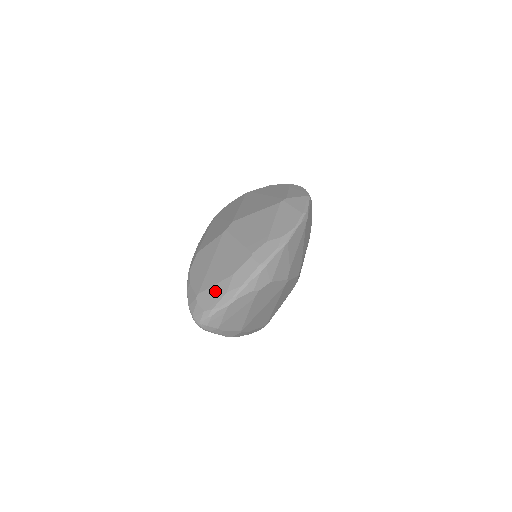
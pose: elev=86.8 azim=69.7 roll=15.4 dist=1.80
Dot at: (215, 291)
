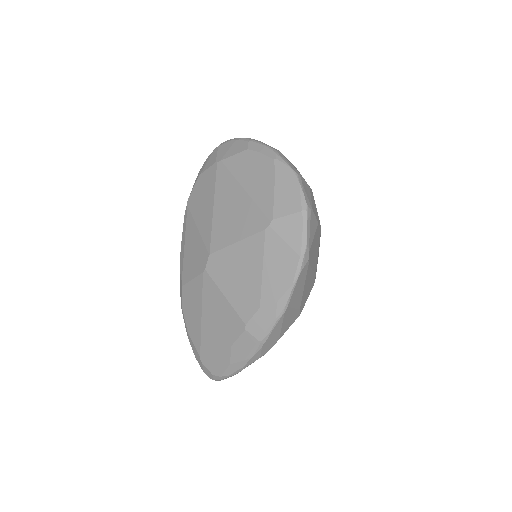
Dot at: (217, 358)
